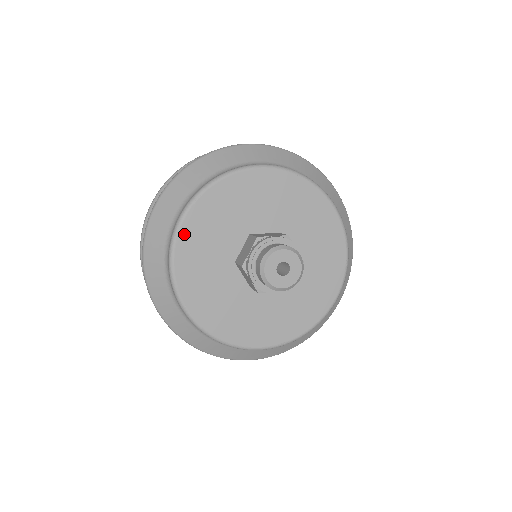
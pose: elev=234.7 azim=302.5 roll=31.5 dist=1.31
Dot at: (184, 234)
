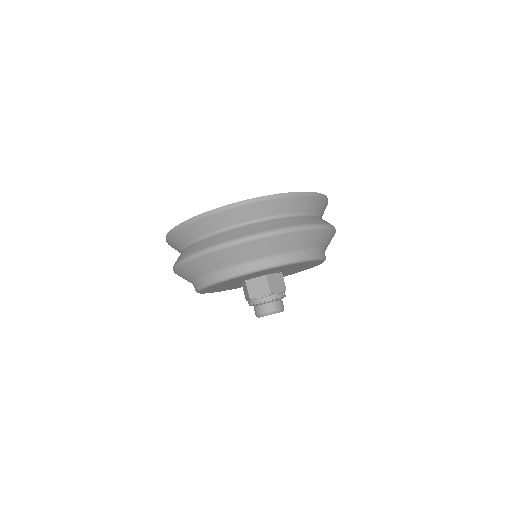
Dot at: occluded
